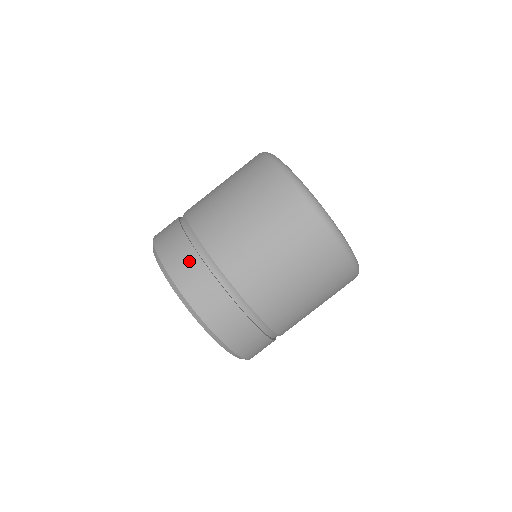
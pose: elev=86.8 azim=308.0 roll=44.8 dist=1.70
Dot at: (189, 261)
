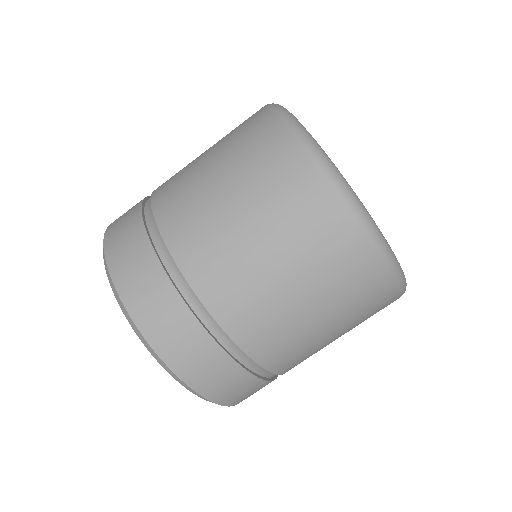
Dot at: (130, 225)
